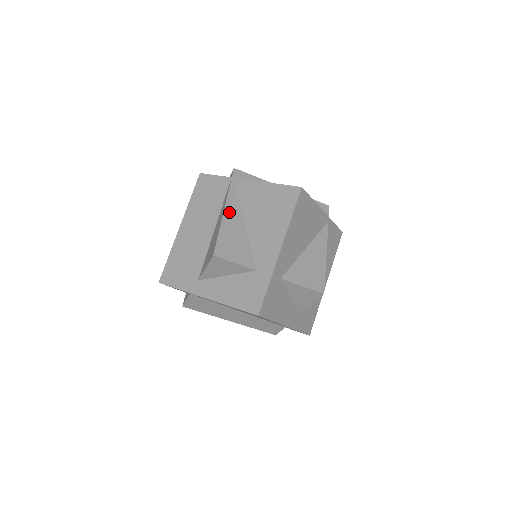
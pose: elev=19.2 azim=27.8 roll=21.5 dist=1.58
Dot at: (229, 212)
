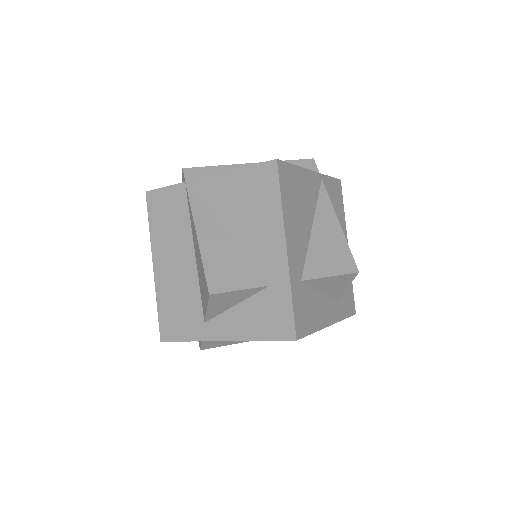
Dot at: (202, 228)
